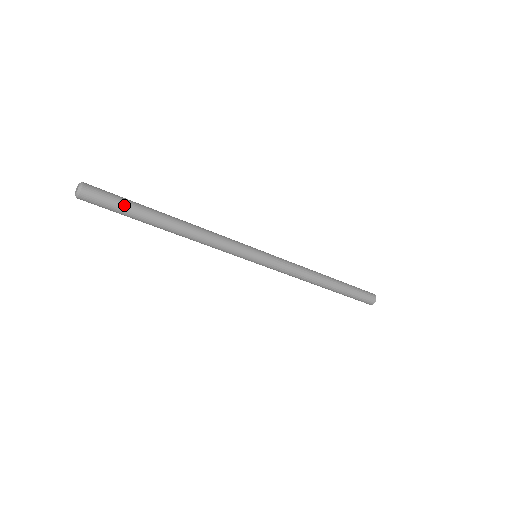
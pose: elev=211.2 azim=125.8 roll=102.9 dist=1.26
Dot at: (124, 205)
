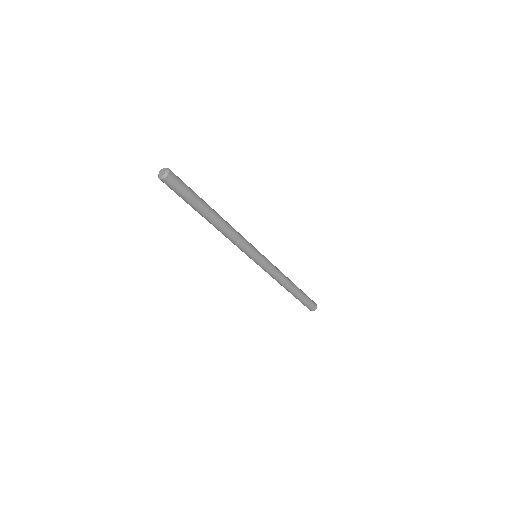
Dot at: (191, 194)
